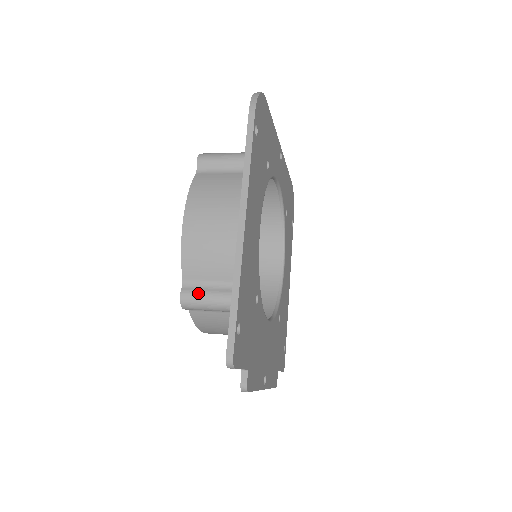
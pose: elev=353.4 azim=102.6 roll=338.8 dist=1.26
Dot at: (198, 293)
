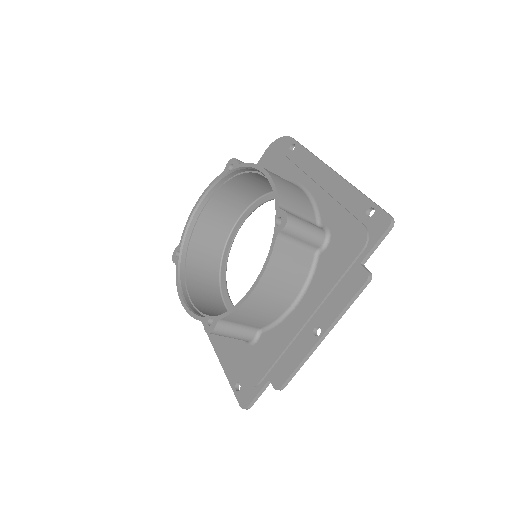
Dot at: occluded
